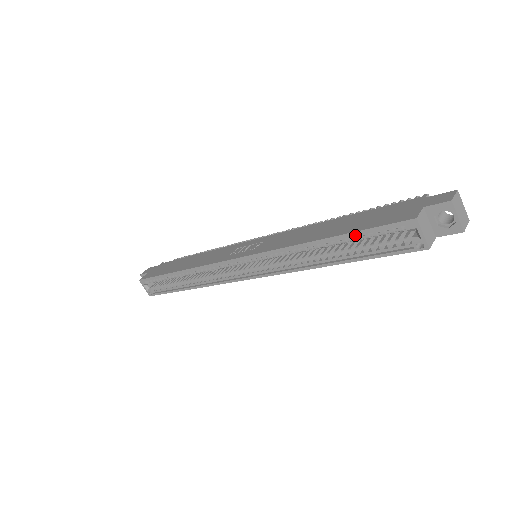
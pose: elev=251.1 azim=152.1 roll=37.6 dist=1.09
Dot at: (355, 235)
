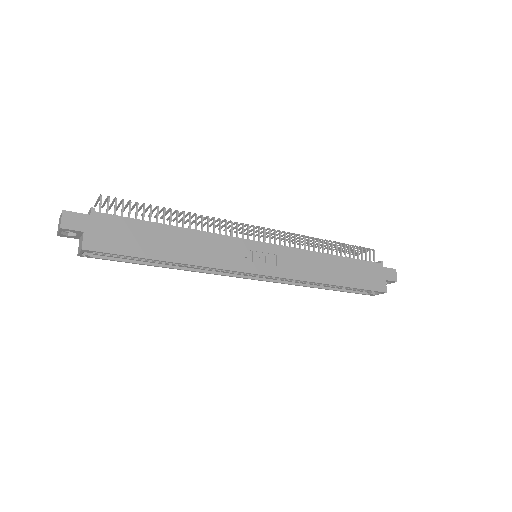
Dot at: (353, 287)
